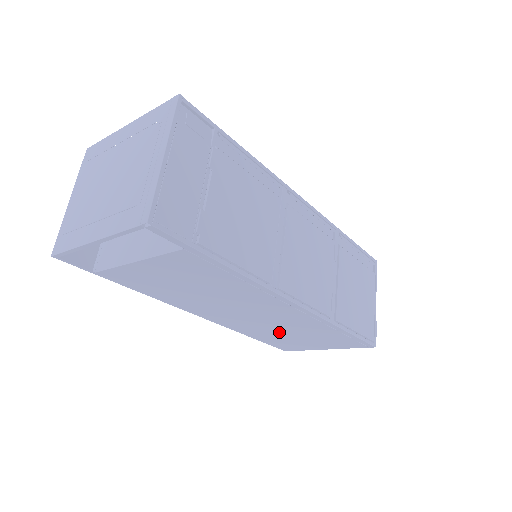
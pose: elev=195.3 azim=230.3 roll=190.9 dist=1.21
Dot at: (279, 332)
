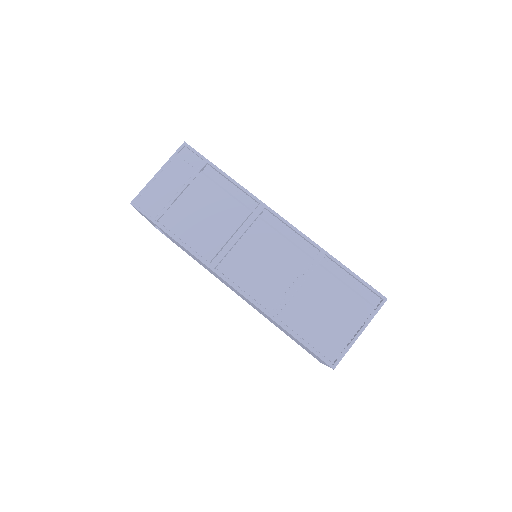
Dot at: occluded
